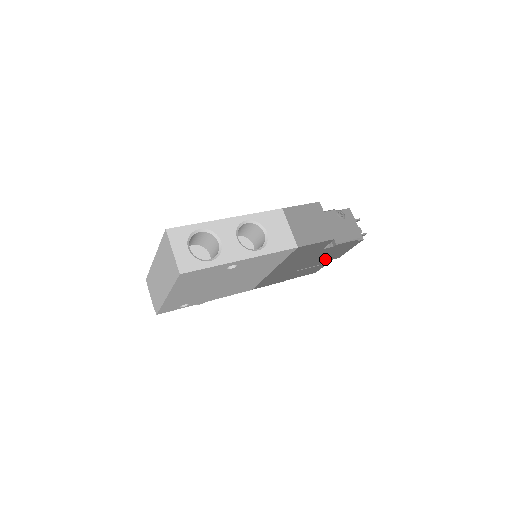
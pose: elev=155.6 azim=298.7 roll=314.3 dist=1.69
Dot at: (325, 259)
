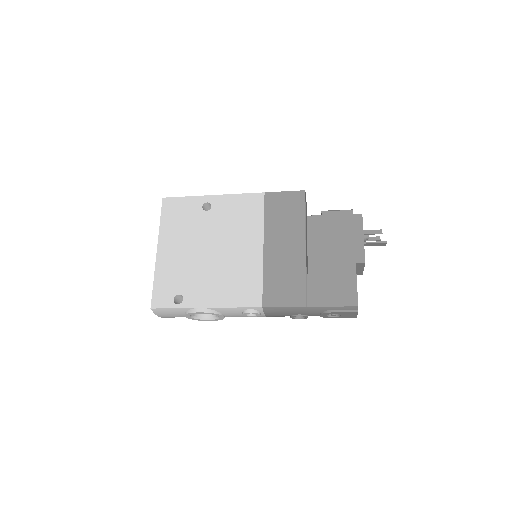
Dot at: (339, 256)
